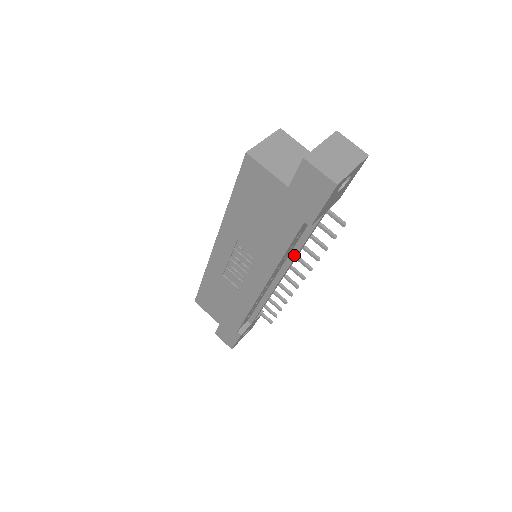
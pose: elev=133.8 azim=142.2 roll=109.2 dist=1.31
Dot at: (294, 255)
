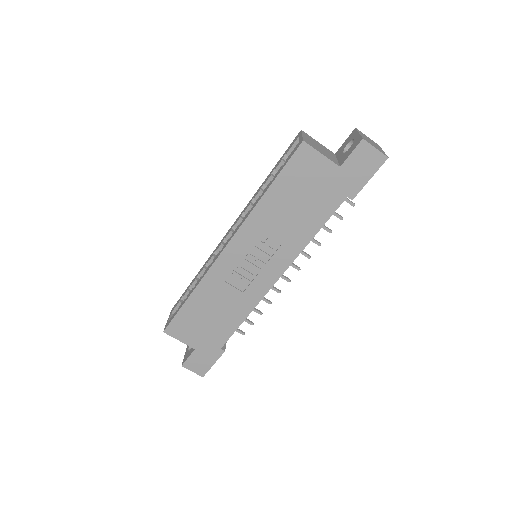
Dot at: occluded
